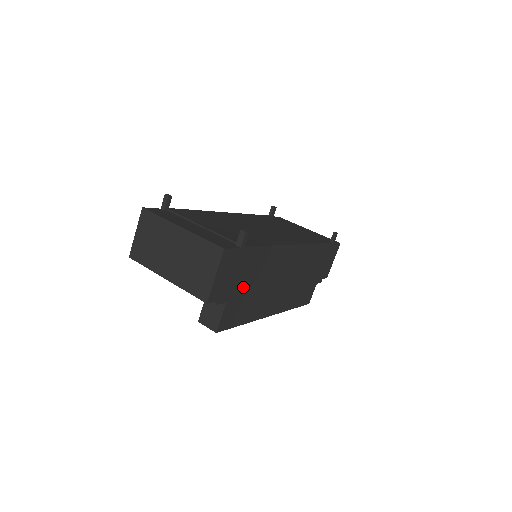
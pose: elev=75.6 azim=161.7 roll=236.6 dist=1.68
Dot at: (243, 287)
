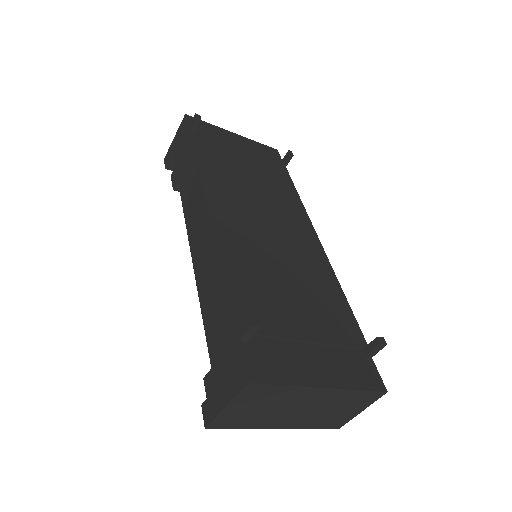
Dot at: occluded
